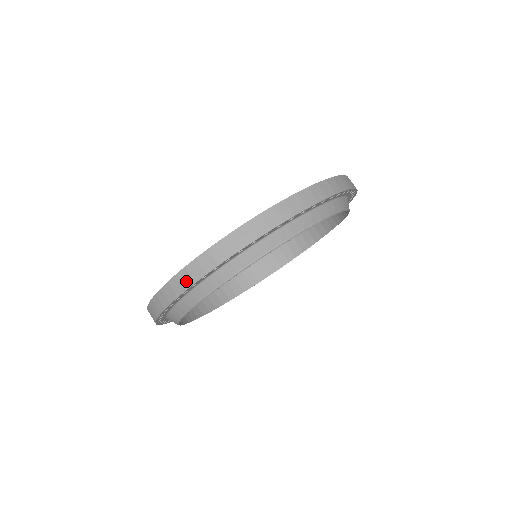
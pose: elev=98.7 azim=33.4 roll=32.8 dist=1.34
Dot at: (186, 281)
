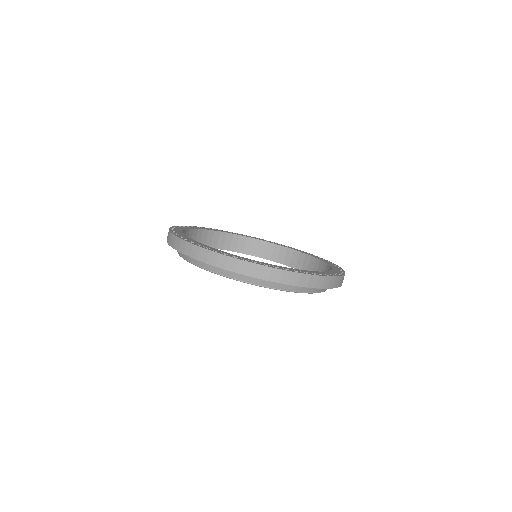
Dot at: (241, 269)
